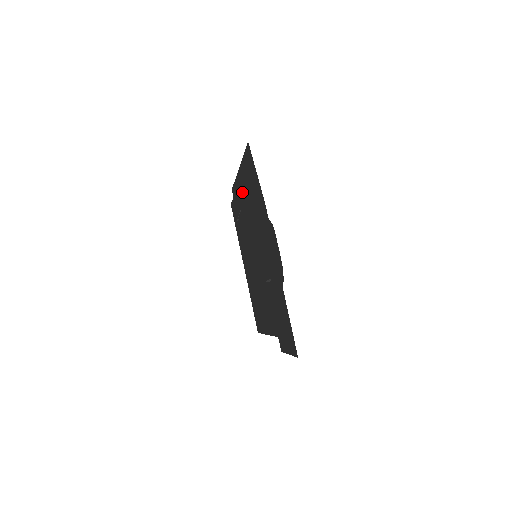
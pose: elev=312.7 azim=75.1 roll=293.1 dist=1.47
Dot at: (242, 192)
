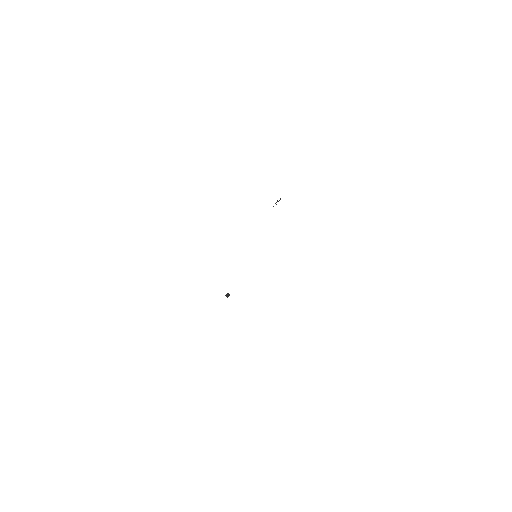
Dot at: occluded
